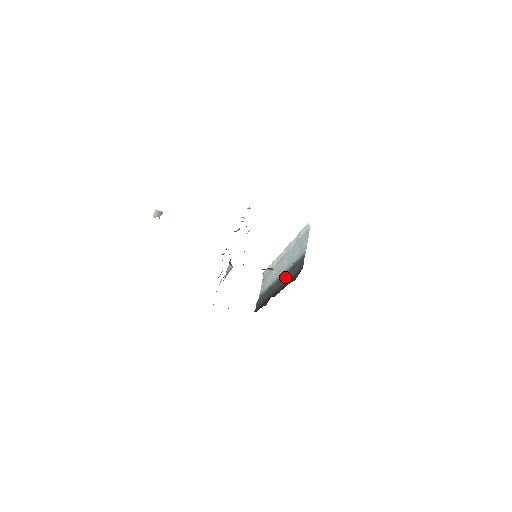
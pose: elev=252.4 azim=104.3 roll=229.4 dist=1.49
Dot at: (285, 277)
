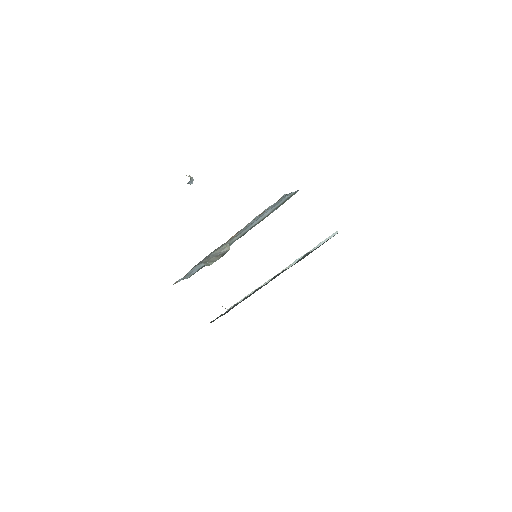
Dot at: occluded
